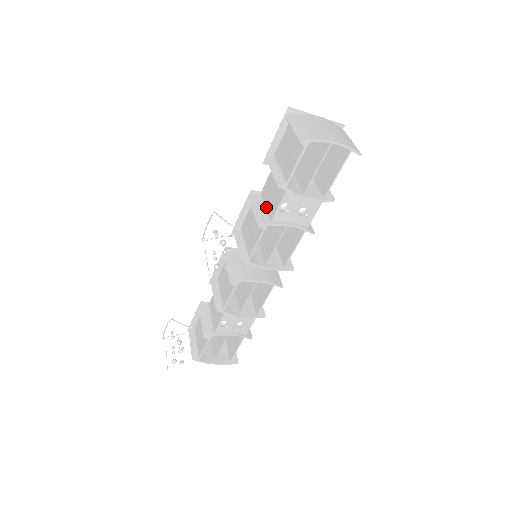
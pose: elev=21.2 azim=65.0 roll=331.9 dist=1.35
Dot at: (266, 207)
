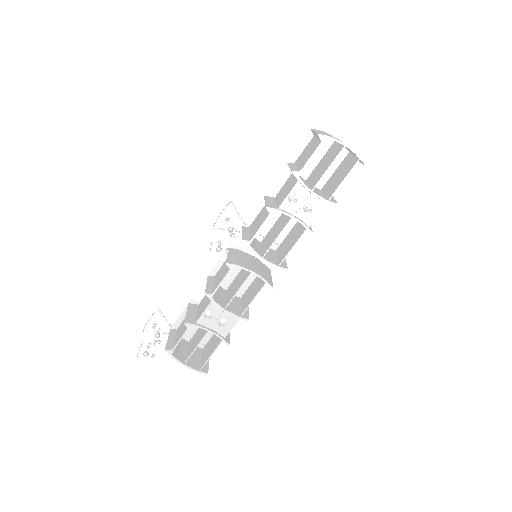
Dot at: (277, 202)
